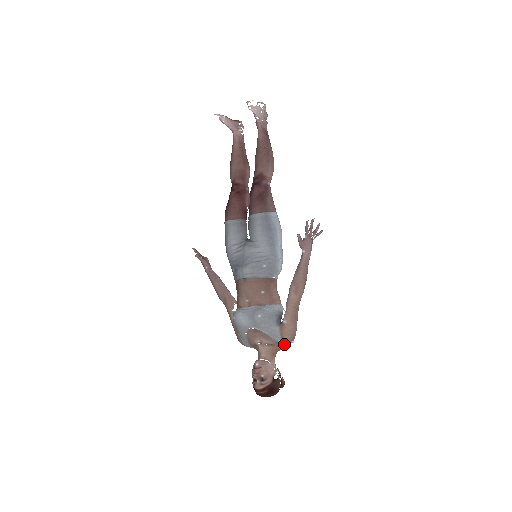
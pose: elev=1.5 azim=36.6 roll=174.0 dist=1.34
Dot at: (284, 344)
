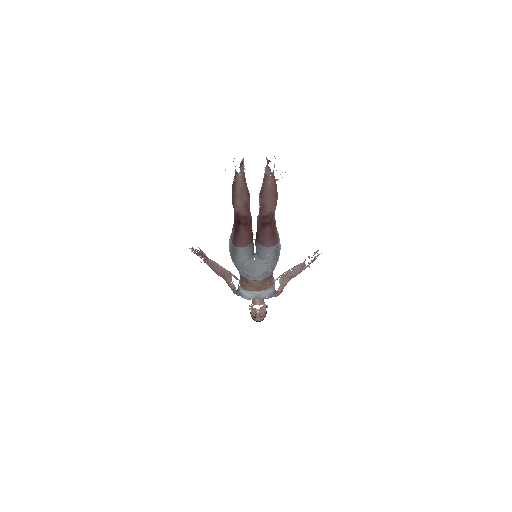
Dot at: occluded
